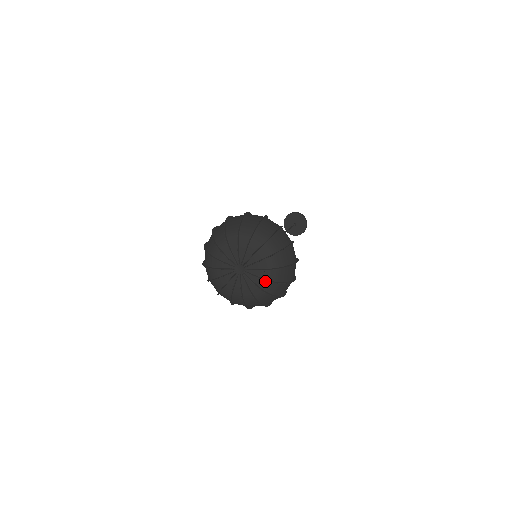
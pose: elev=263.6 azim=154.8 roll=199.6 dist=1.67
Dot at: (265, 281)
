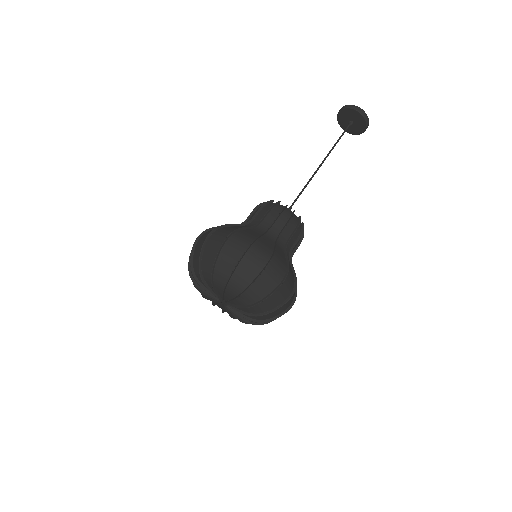
Dot at: (241, 319)
